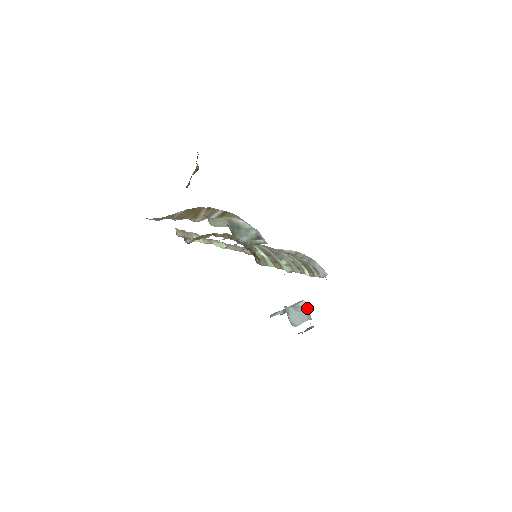
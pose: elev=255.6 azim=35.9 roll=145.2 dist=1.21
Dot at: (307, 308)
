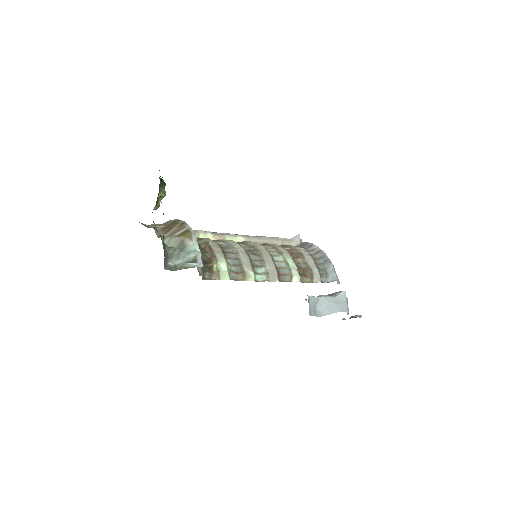
Dot at: (345, 299)
